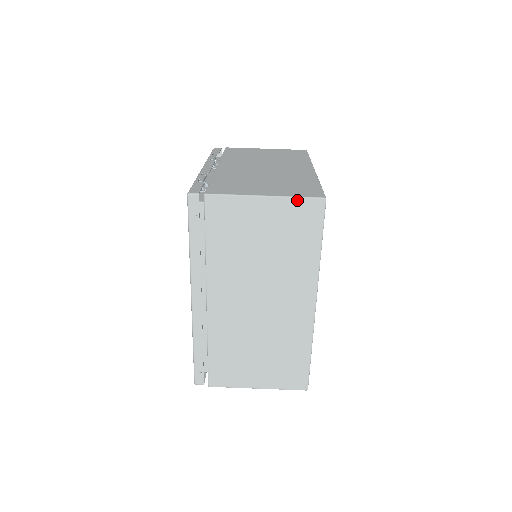
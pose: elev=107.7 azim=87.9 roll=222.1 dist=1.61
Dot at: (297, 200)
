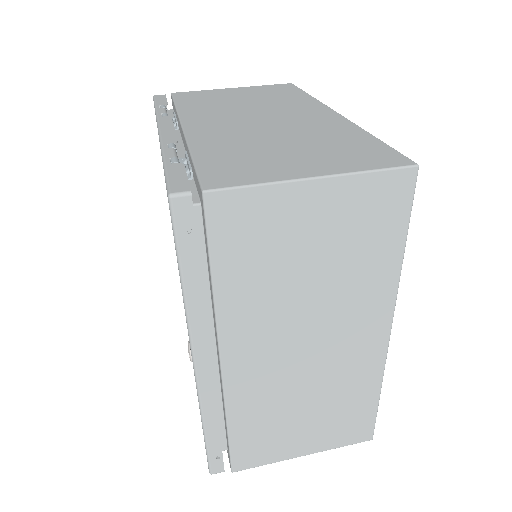
Dot at: (371, 176)
